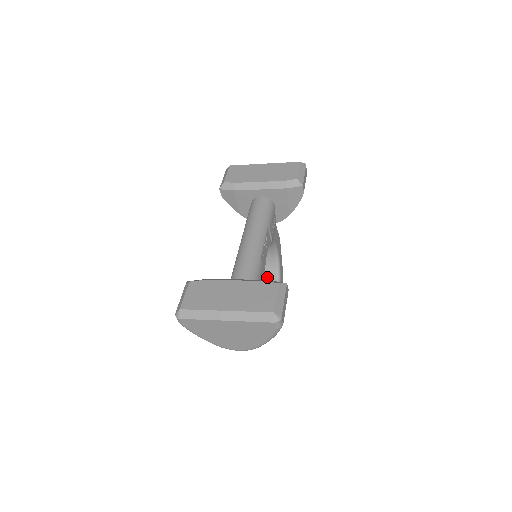
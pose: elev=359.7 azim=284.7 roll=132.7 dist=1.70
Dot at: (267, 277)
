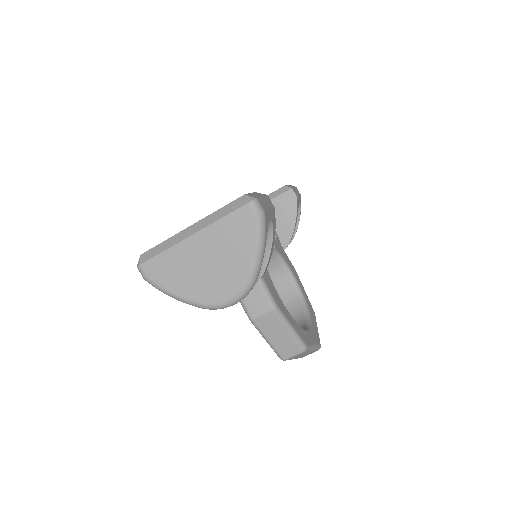
Dot at: (292, 313)
